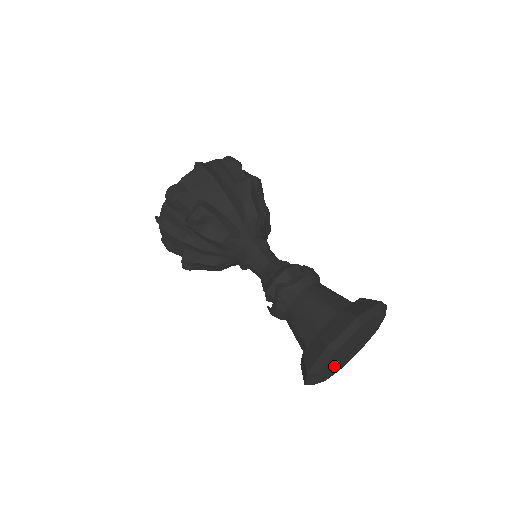
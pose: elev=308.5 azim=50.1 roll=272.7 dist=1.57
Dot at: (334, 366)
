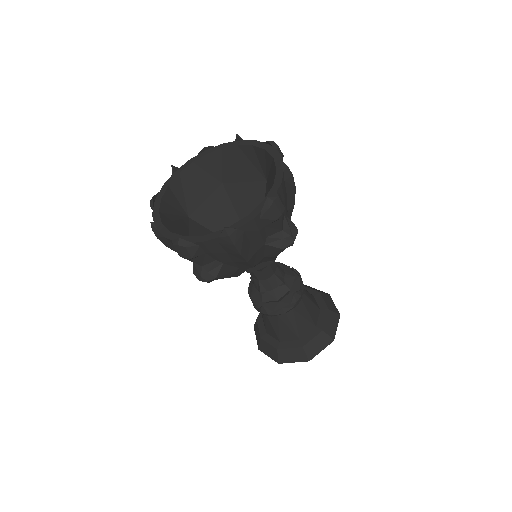
Dot at: occluded
